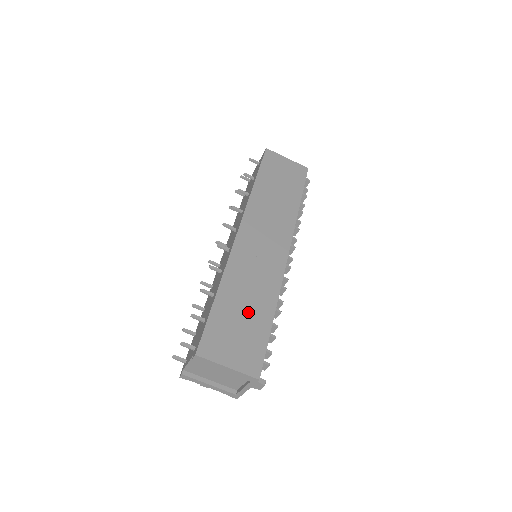
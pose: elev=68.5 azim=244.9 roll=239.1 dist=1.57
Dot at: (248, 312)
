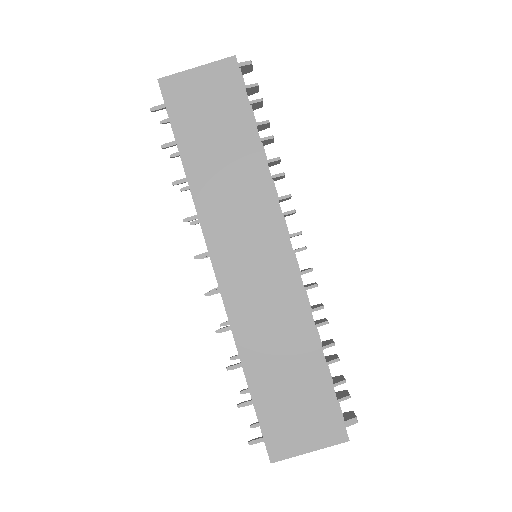
Dot at: (292, 373)
